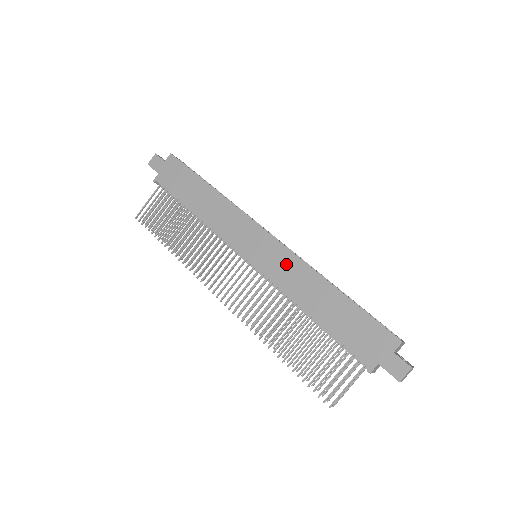
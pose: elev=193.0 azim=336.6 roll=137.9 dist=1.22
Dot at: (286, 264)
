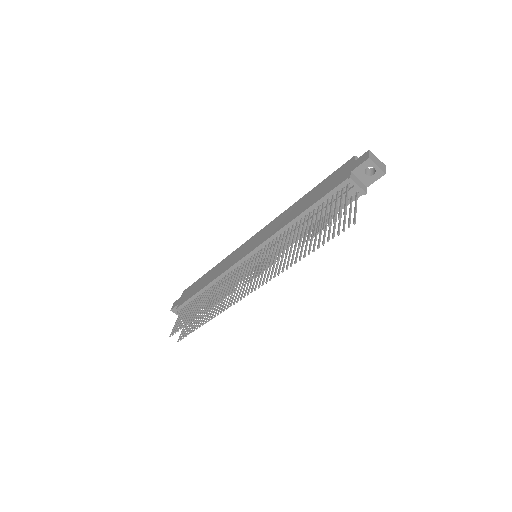
Dot at: (271, 227)
